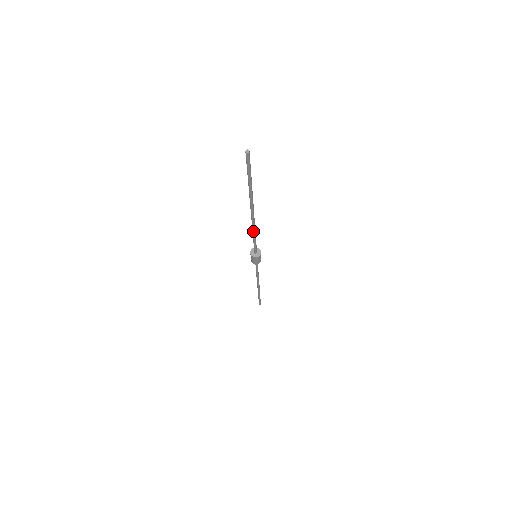
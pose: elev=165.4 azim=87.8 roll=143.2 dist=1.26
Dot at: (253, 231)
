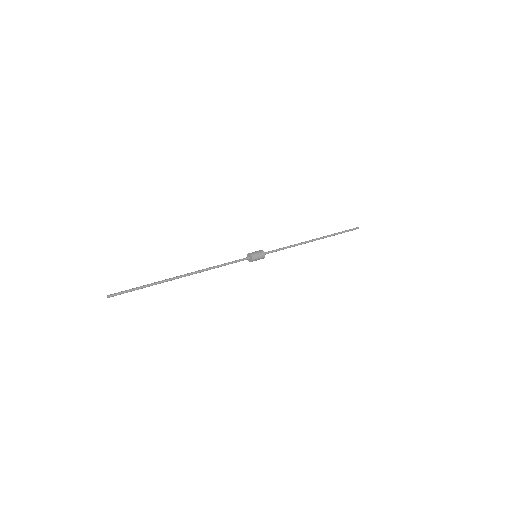
Dot at: occluded
